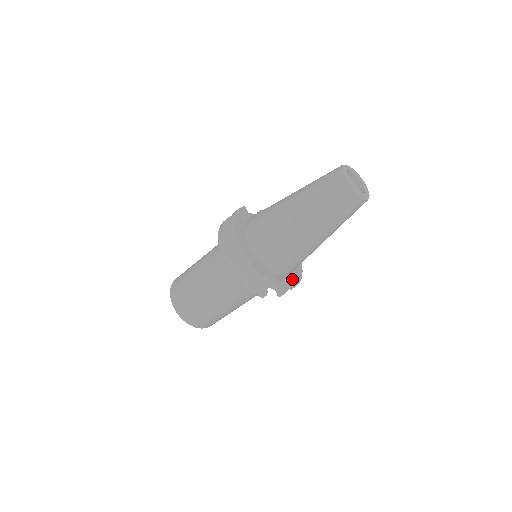
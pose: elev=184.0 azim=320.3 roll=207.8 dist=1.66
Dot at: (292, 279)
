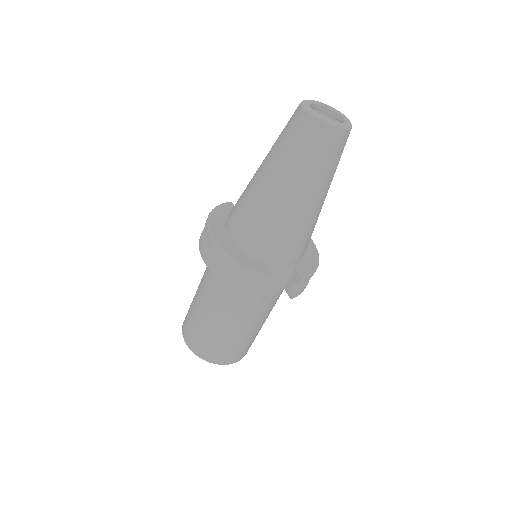
Dot at: (298, 270)
